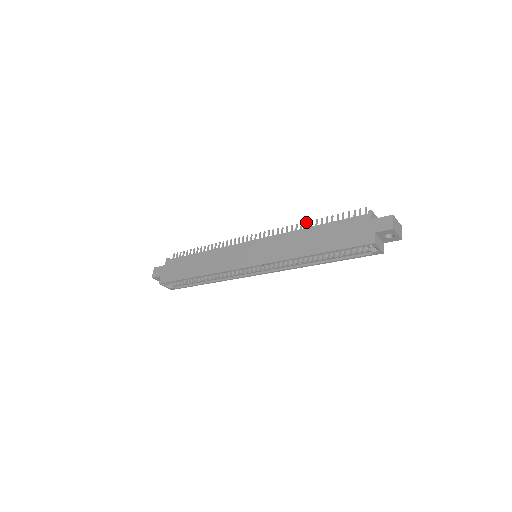
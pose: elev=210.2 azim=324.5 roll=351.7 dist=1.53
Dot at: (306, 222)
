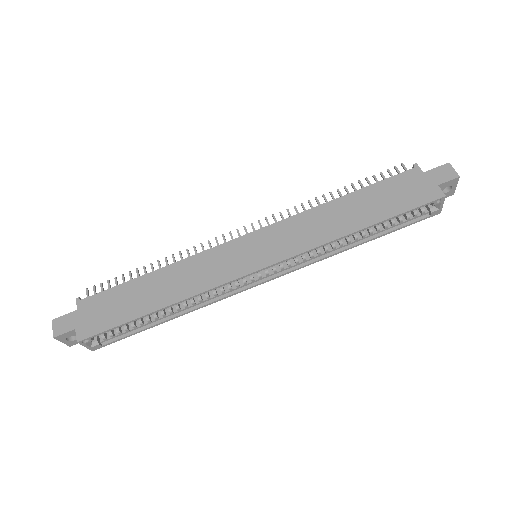
Dot at: (324, 195)
